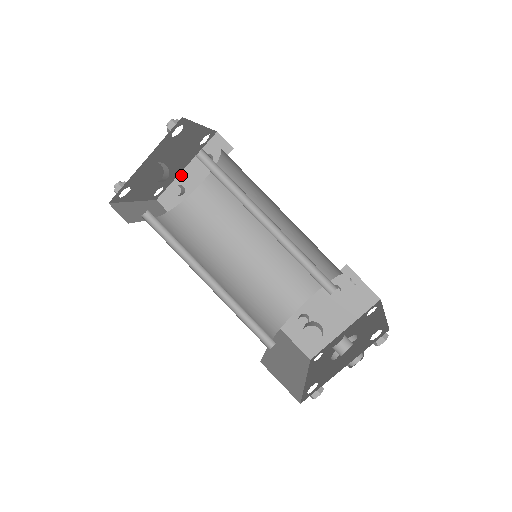
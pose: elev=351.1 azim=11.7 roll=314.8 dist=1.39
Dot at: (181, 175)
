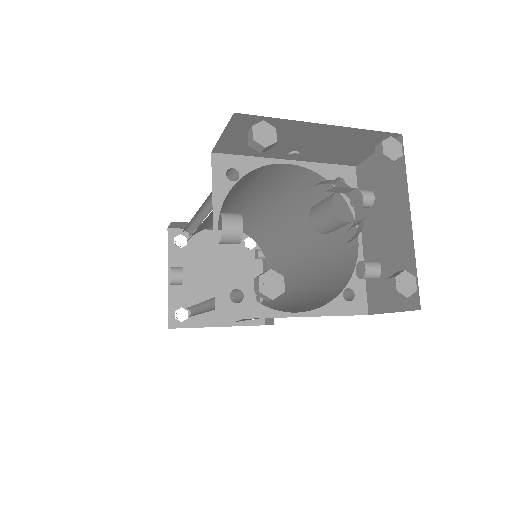
Dot at: occluded
